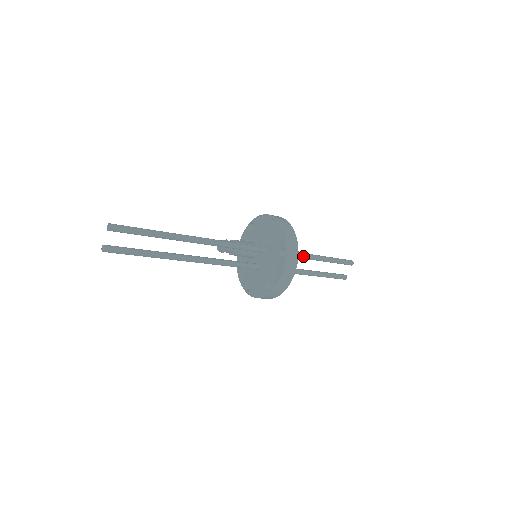
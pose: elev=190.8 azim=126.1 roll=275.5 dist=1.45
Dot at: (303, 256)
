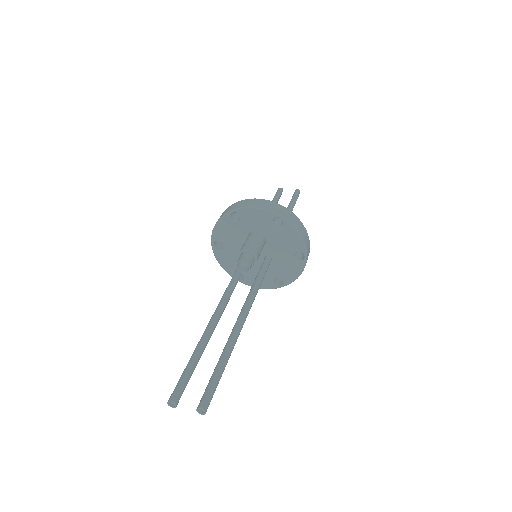
Dot at: occluded
